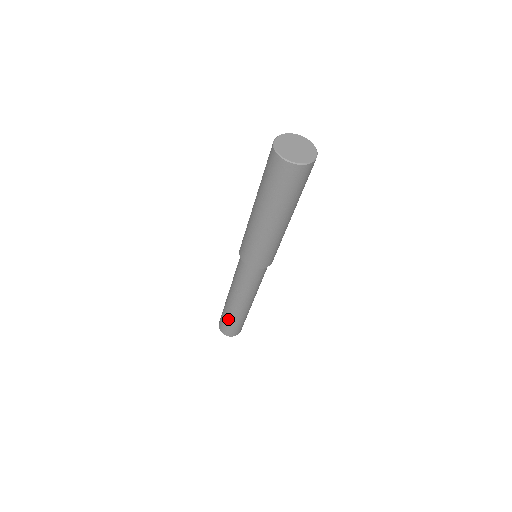
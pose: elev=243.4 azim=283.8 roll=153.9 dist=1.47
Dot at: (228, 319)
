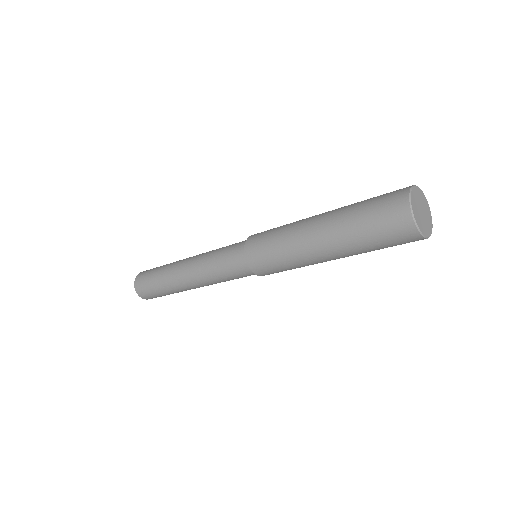
Dot at: (158, 281)
